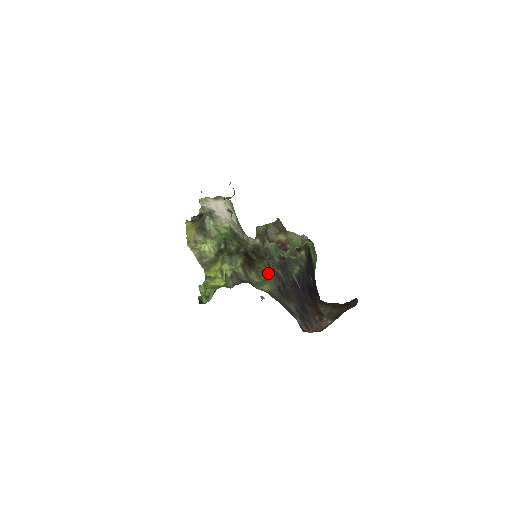
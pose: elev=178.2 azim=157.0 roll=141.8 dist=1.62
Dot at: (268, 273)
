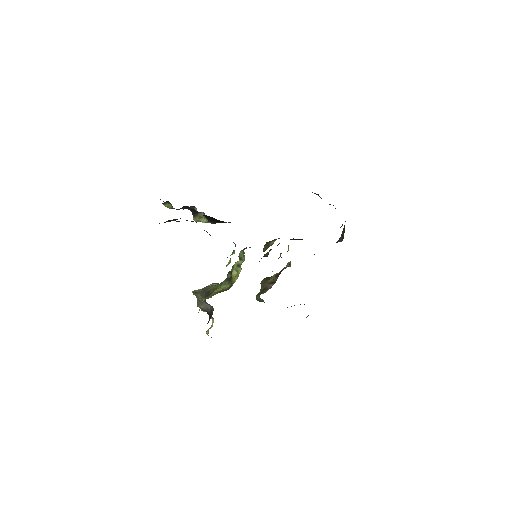
Dot at: (271, 244)
